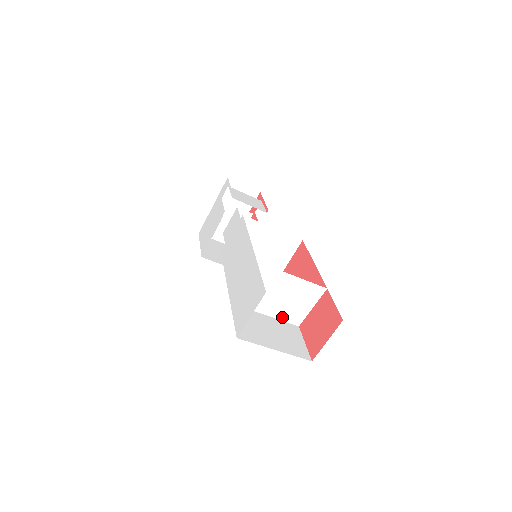
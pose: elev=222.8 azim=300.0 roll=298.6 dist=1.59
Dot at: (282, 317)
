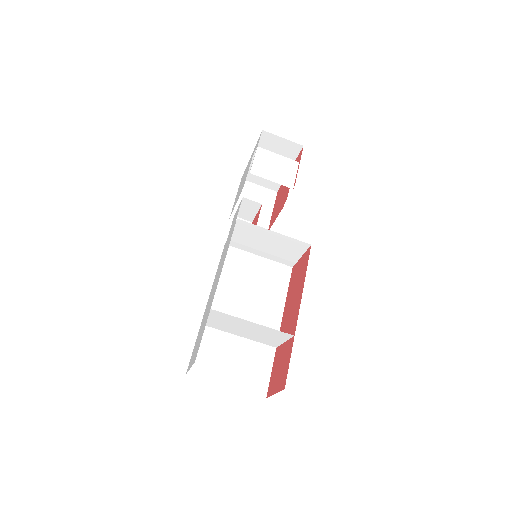
Dot at: (256, 340)
